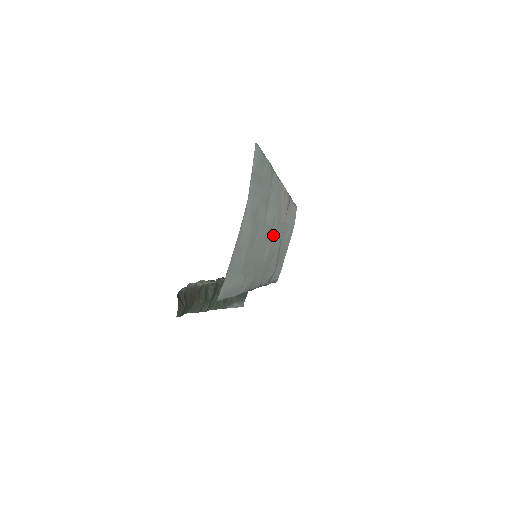
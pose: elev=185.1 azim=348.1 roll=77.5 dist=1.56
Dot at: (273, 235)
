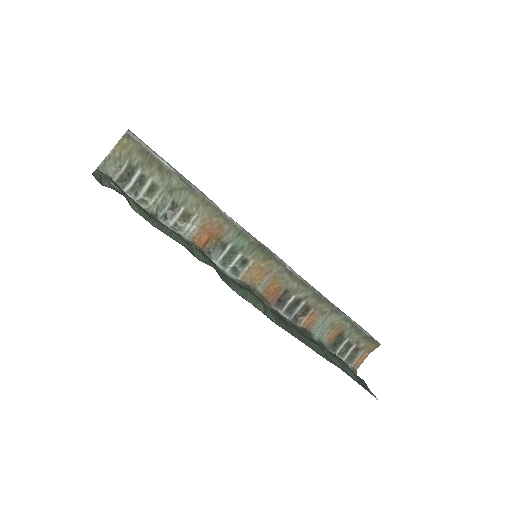
Dot at: occluded
